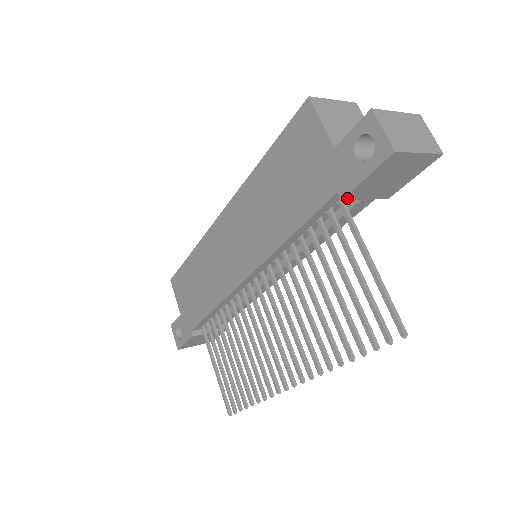
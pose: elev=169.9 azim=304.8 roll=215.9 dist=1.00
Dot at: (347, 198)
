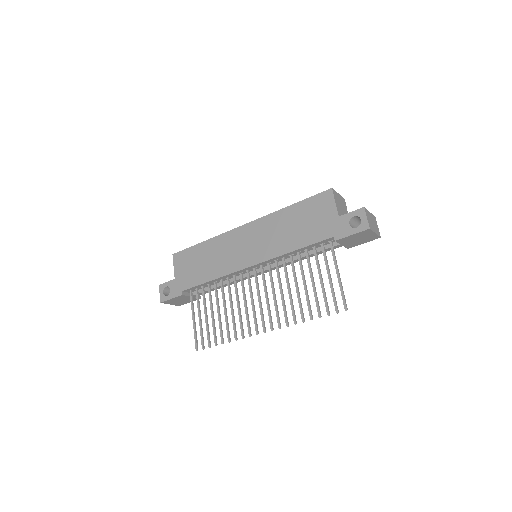
Dot at: (337, 241)
